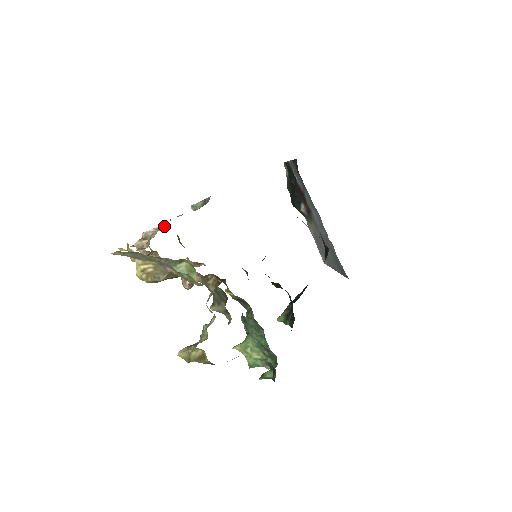
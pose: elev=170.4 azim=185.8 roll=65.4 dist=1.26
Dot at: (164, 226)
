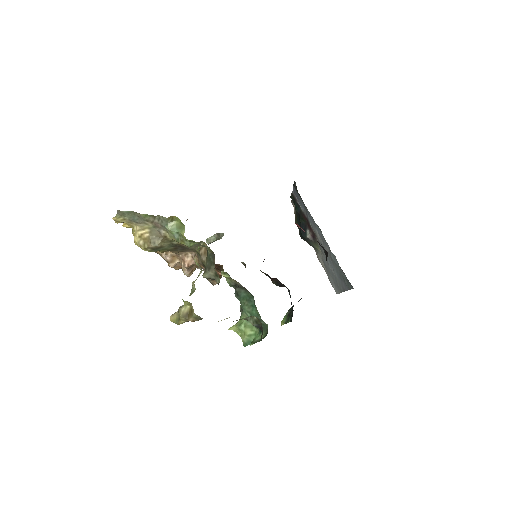
Dot at: occluded
